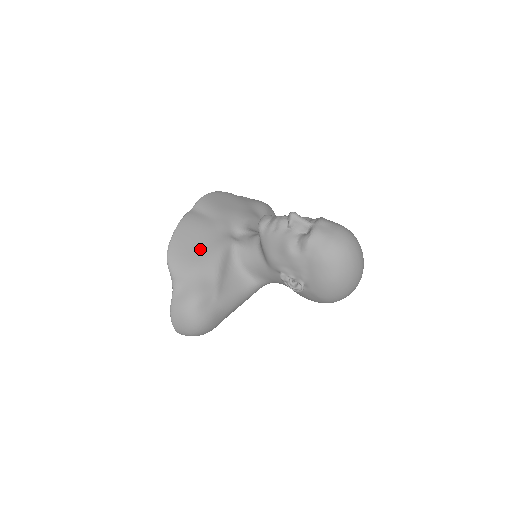
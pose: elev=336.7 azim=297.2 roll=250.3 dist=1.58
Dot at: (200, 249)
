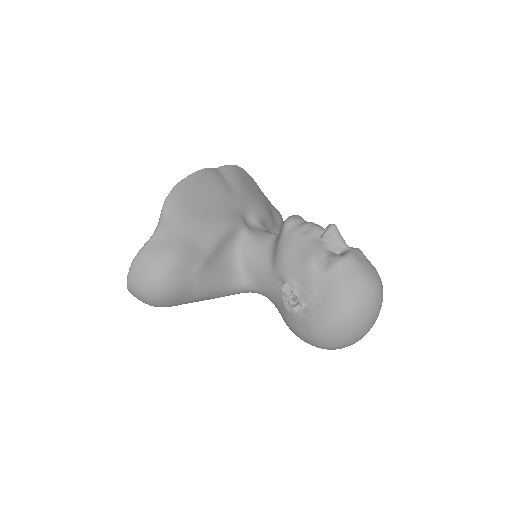
Dot at: (208, 209)
